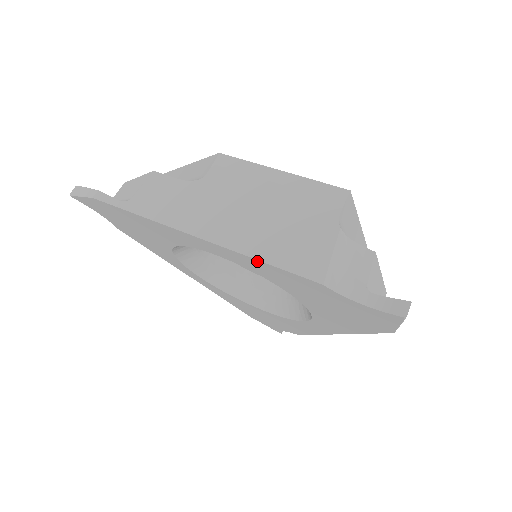
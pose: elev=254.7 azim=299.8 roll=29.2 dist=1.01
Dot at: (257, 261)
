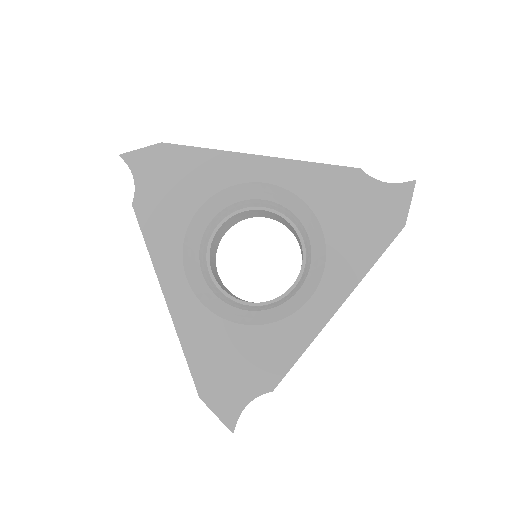
Dot at: (309, 165)
